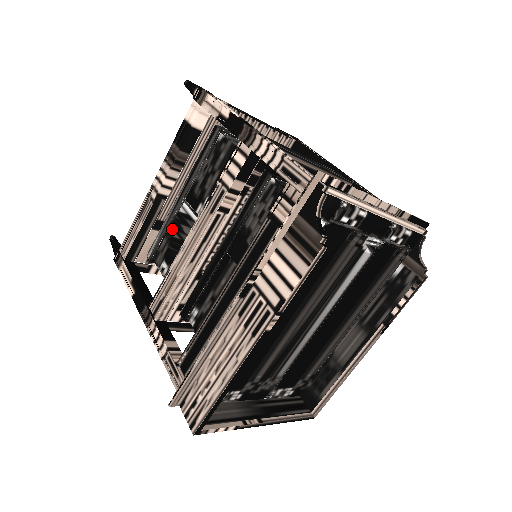
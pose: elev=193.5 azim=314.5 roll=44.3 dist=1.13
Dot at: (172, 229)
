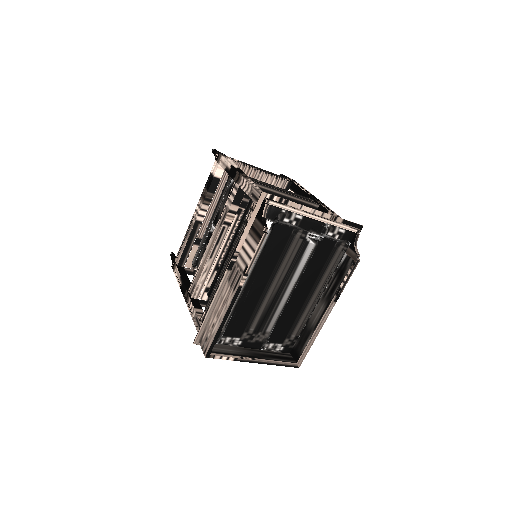
Dot at: (206, 243)
